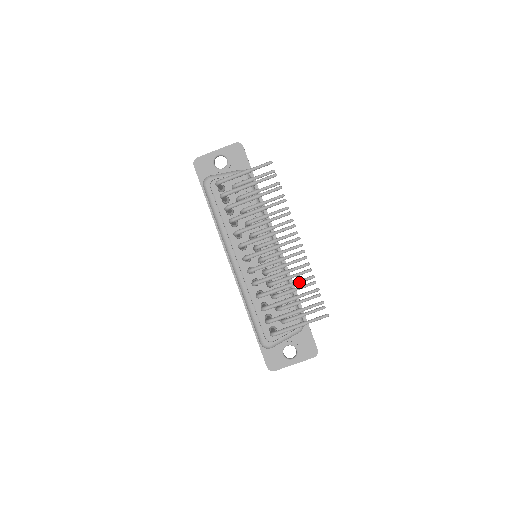
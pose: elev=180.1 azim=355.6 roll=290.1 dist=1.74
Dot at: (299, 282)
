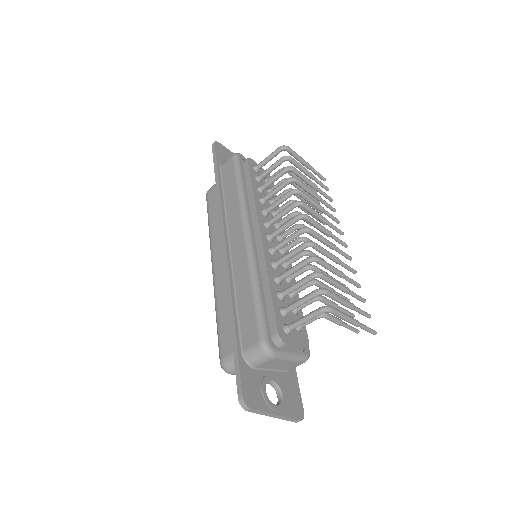
Dot at: (350, 278)
